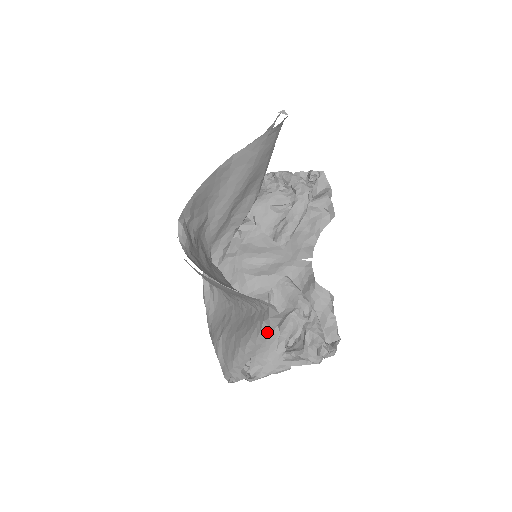
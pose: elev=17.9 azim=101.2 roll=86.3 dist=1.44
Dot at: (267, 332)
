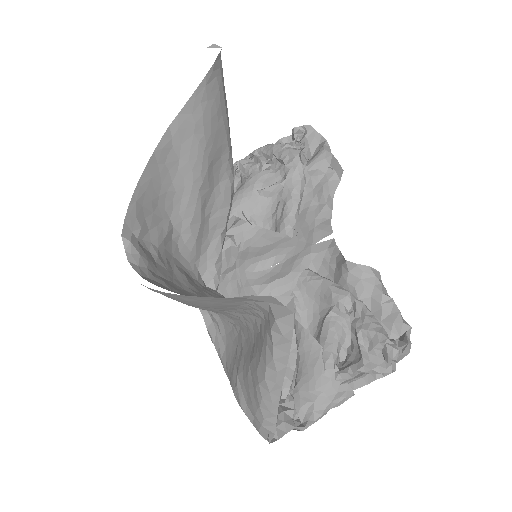
Dot at: (284, 345)
